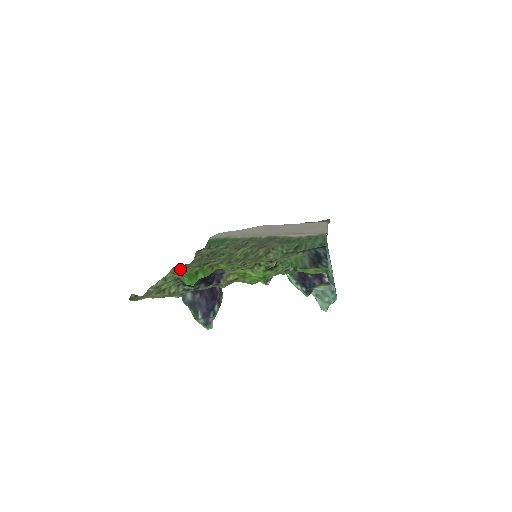
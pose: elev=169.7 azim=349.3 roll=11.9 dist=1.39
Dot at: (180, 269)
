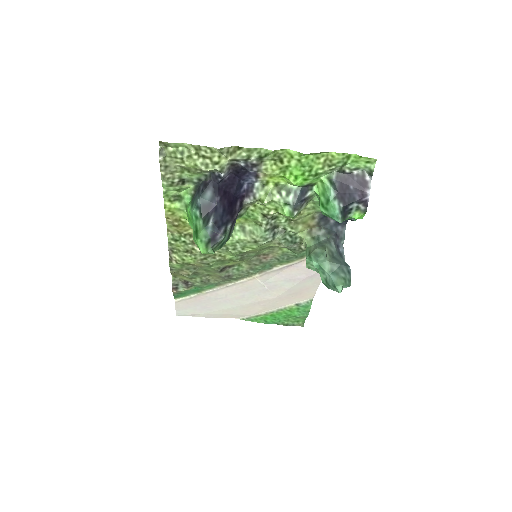
Dot at: (175, 230)
